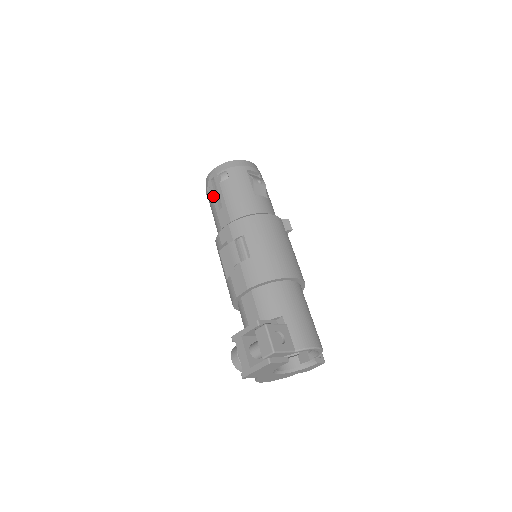
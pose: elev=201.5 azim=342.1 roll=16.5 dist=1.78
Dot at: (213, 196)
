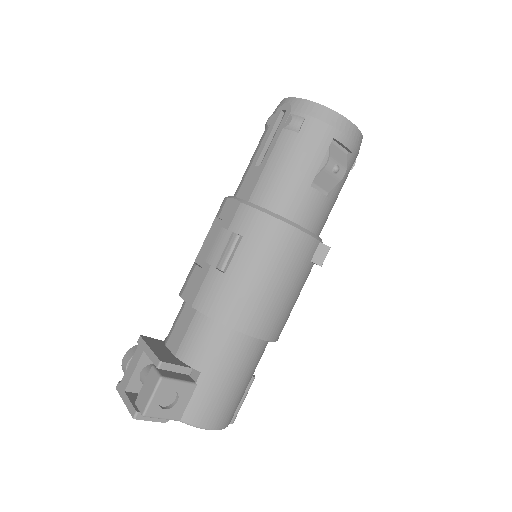
Dot at: (265, 137)
